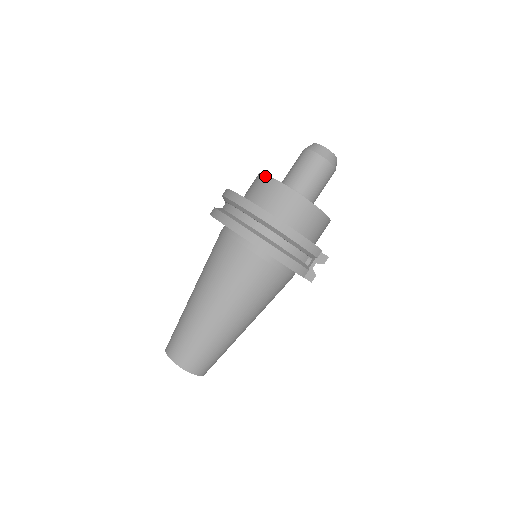
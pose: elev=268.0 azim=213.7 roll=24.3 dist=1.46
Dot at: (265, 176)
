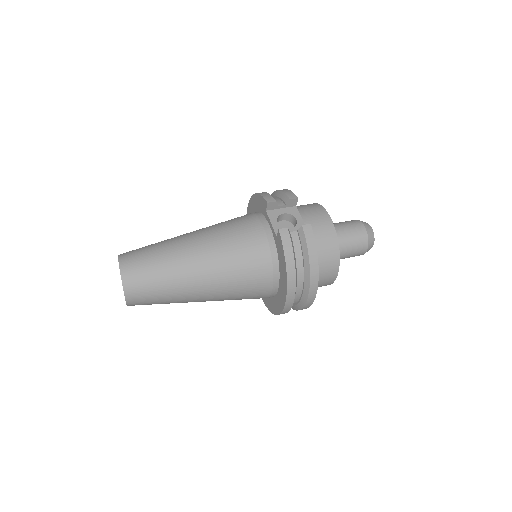
Dot at: occluded
